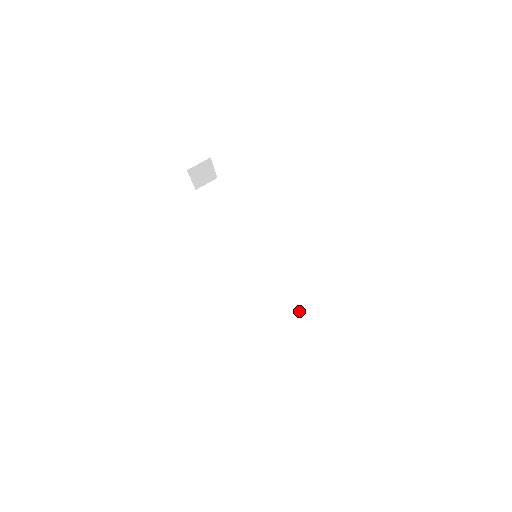
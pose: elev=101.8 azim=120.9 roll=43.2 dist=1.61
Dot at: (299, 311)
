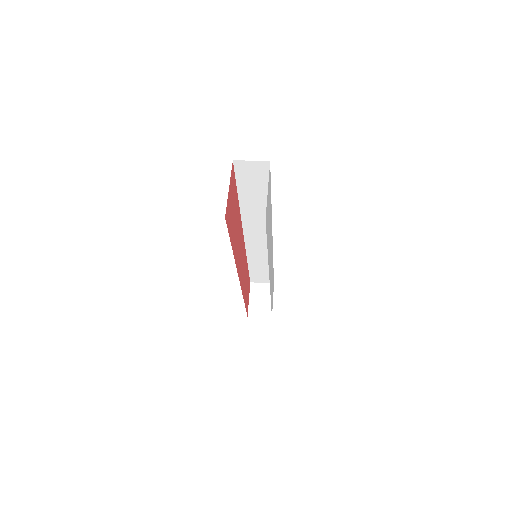
Dot at: occluded
